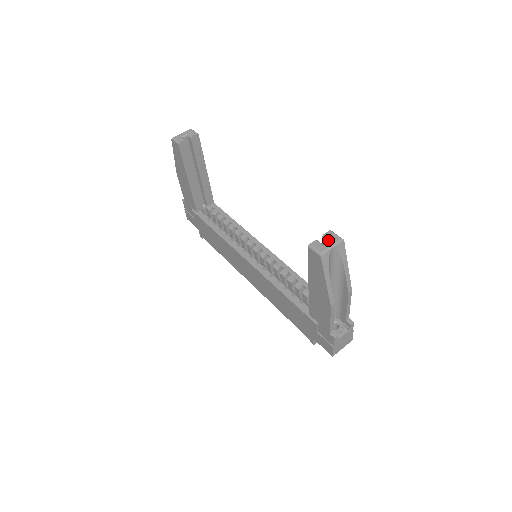
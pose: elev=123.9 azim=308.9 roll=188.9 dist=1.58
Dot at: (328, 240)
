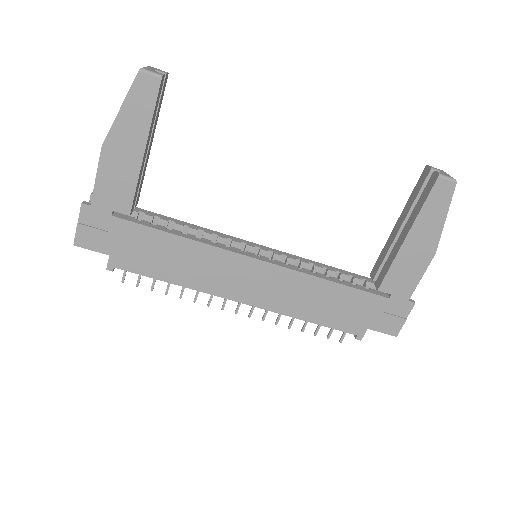
Dot at: (439, 171)
